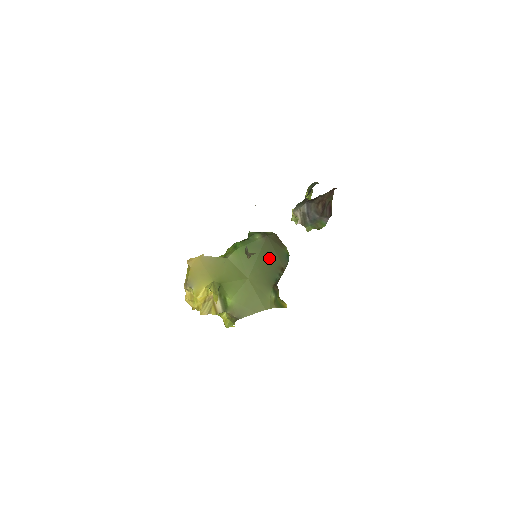
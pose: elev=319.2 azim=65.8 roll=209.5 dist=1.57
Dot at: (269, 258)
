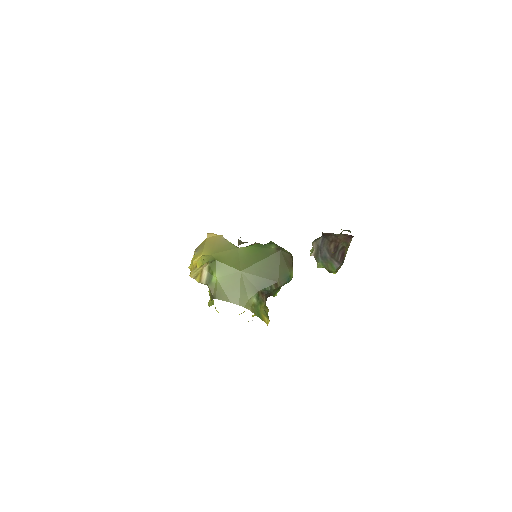
Dot at: (270, 268)
